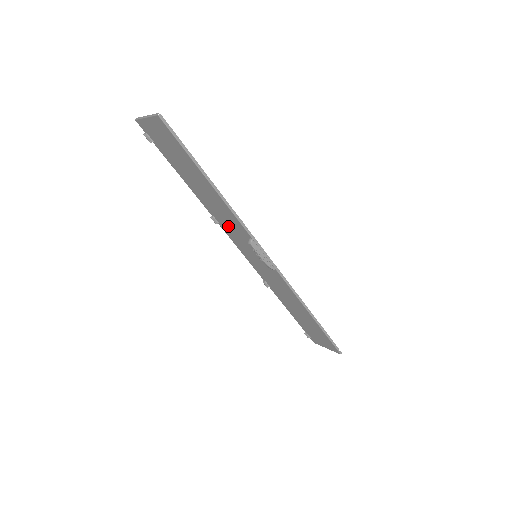
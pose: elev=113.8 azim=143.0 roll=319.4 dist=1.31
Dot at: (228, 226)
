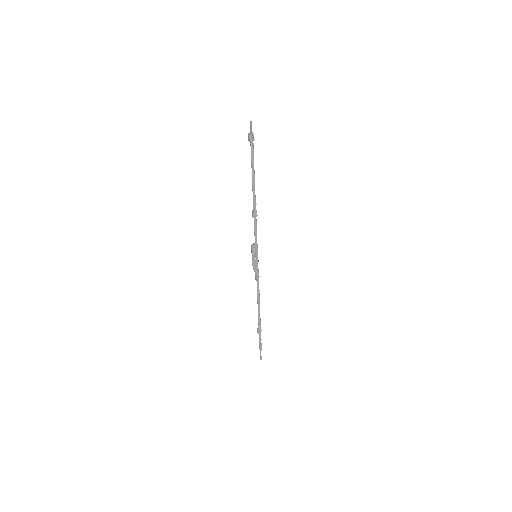
Dot at: occluded
